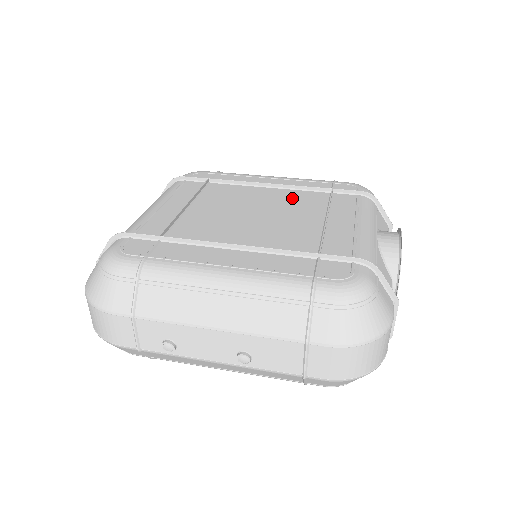
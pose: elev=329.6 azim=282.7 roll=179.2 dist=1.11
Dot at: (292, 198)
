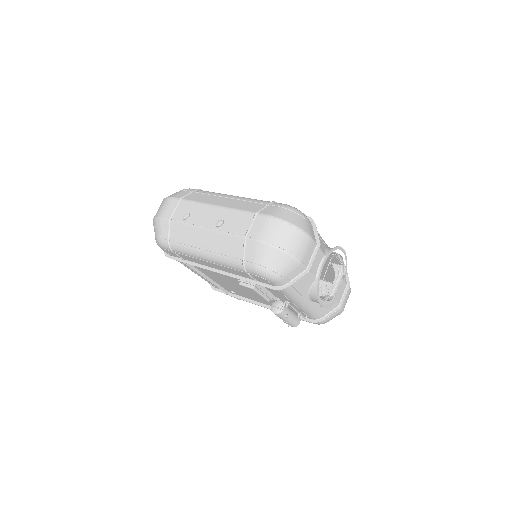
Dot at: occluded
